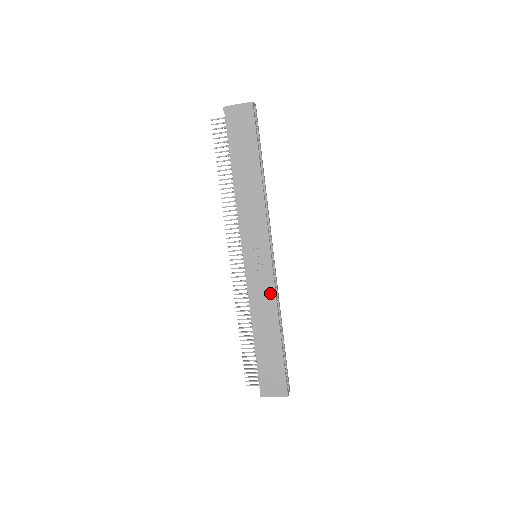
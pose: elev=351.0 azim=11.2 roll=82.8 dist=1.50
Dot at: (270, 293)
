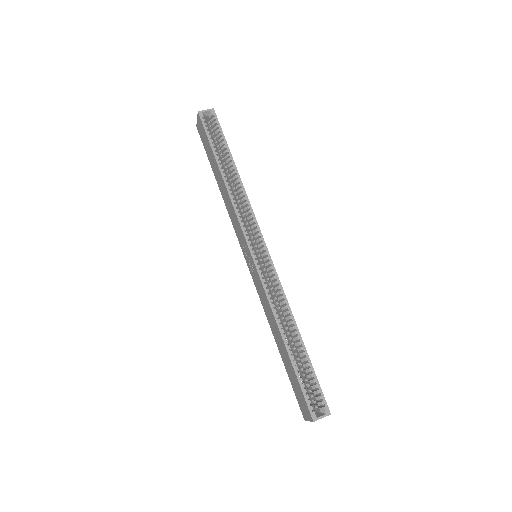
Dot at: (264, 294)
